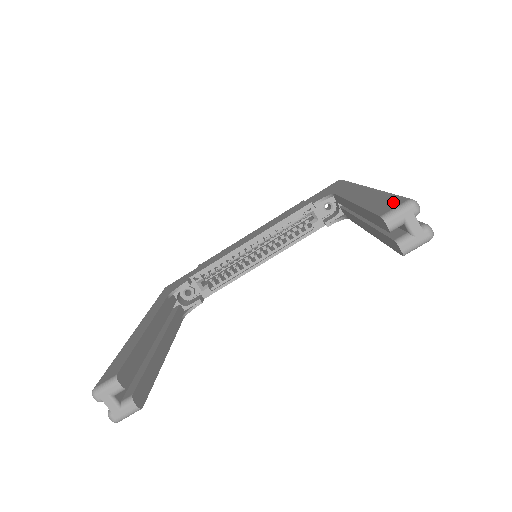
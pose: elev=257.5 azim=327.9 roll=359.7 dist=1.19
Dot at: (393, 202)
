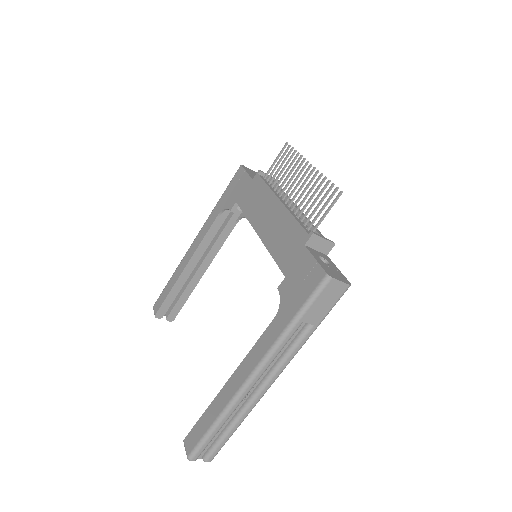
Dot at: (192, 443)
